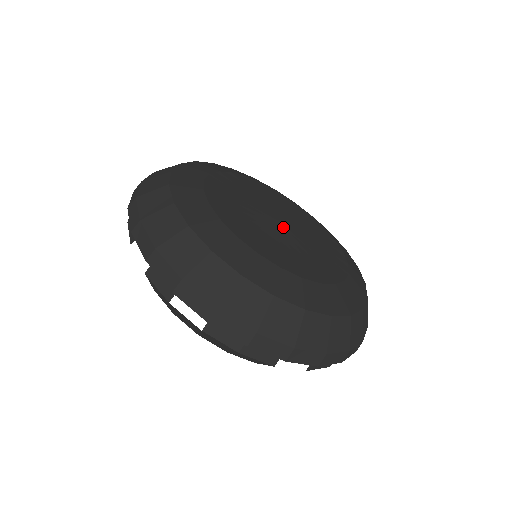
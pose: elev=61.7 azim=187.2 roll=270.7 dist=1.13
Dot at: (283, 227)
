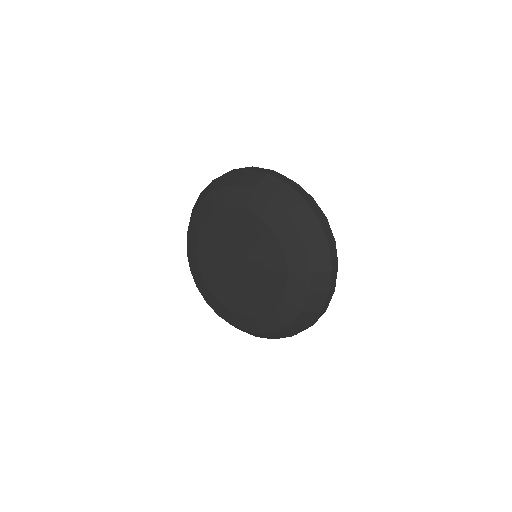
Dot at: (238, 269)
